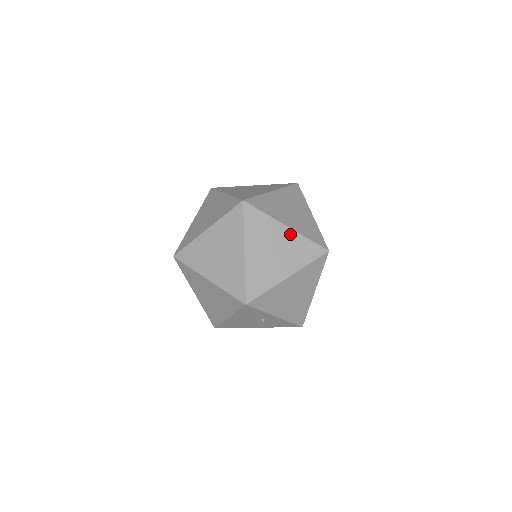
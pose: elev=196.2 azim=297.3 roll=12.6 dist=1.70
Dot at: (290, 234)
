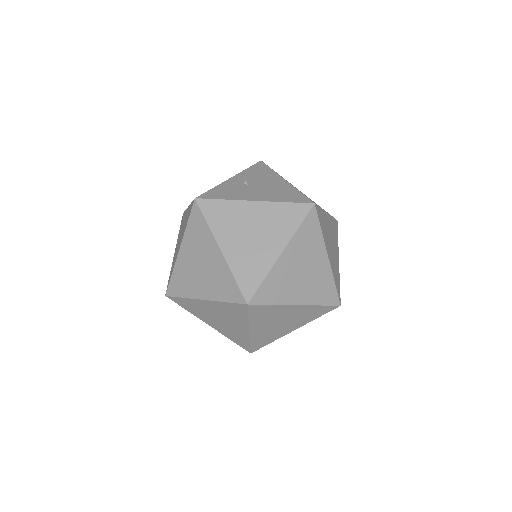
Dot at: (300, 309)
